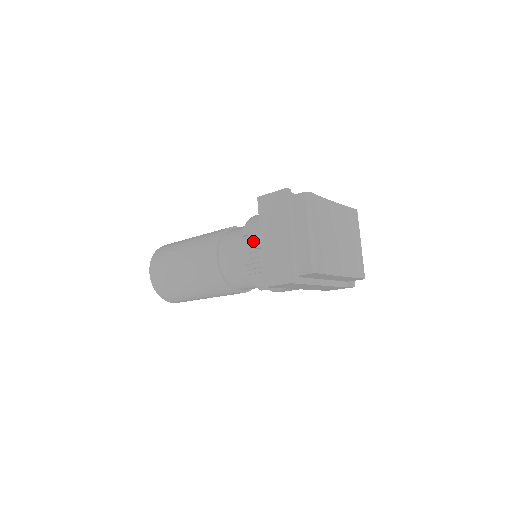
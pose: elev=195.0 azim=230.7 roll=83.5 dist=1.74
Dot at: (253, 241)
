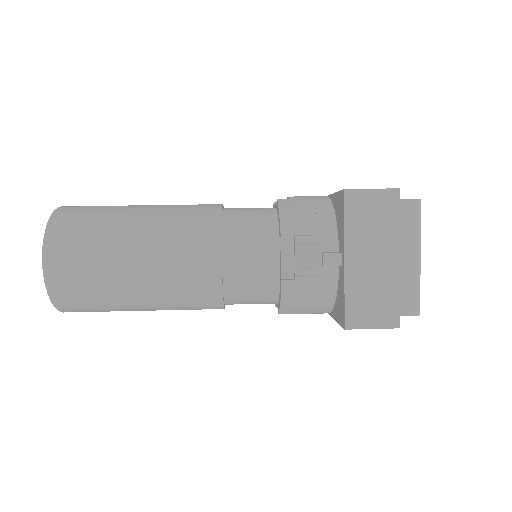
Dot at: (307, 250)
